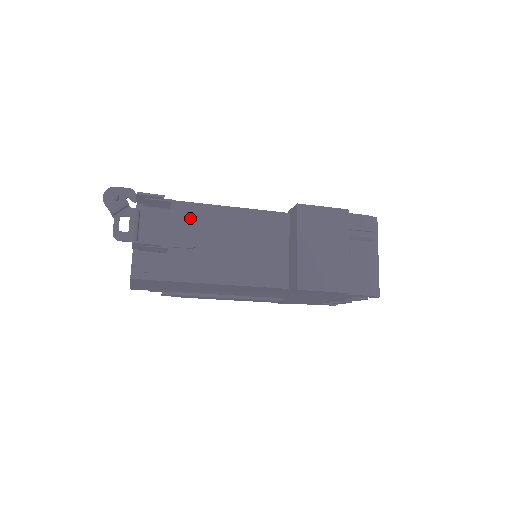
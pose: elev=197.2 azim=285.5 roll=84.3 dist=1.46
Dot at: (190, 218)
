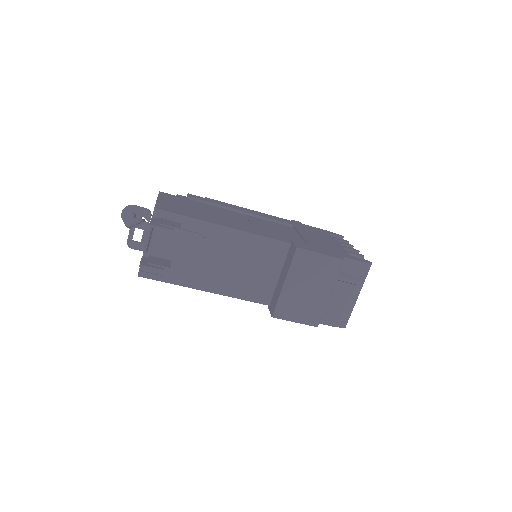
Dot at: (198, 235)
